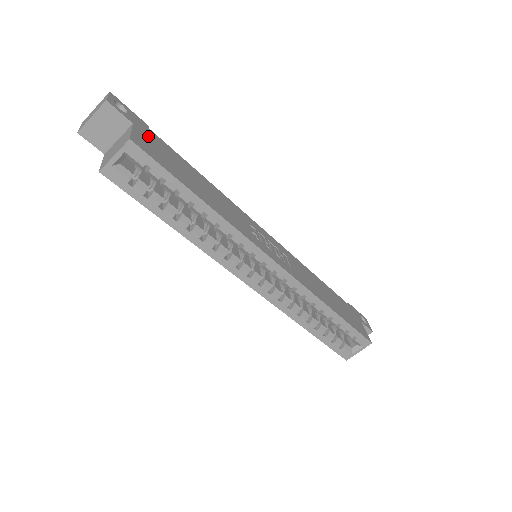
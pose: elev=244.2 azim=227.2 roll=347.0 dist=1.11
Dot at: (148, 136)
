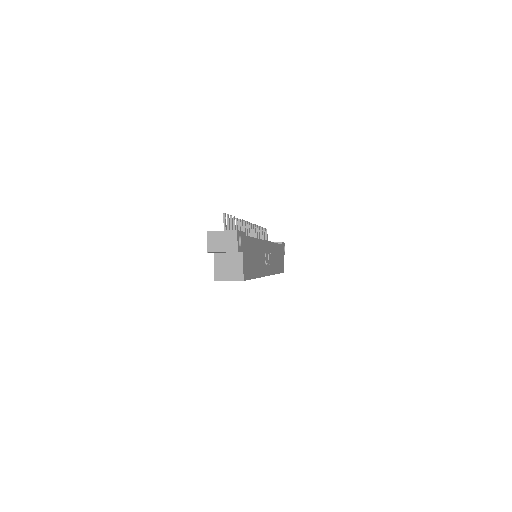
Dot at: (246, 251)
